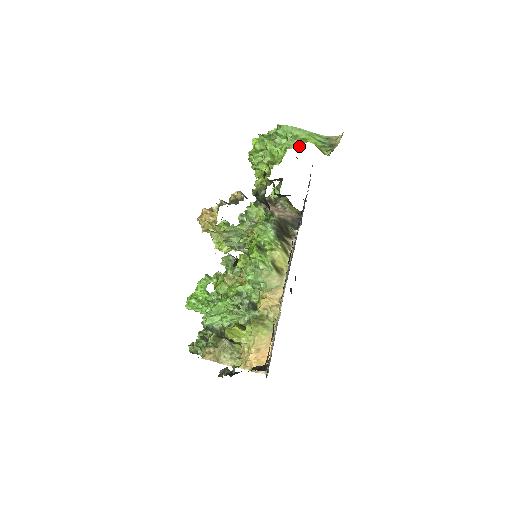
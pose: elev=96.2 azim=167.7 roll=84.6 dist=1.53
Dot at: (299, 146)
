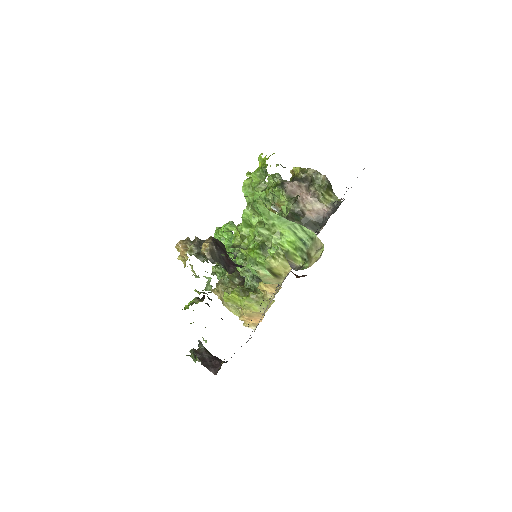
Dot at: (267, 244)
